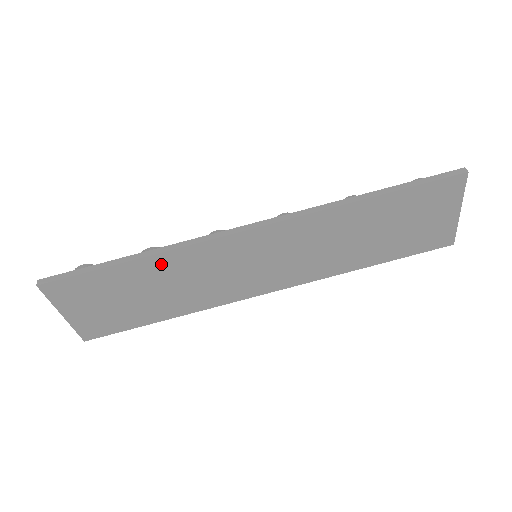
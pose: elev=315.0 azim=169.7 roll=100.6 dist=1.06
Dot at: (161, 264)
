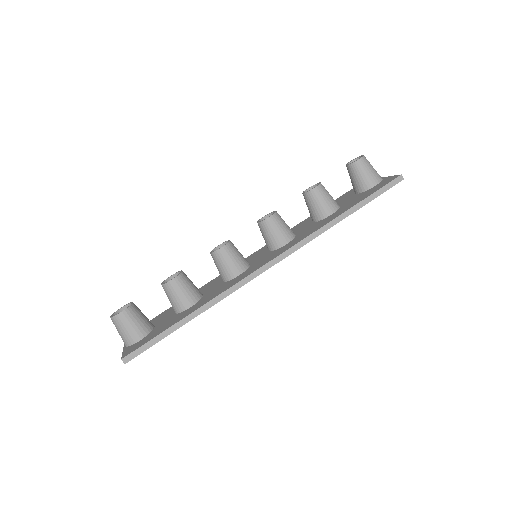
Dot at: occluded
